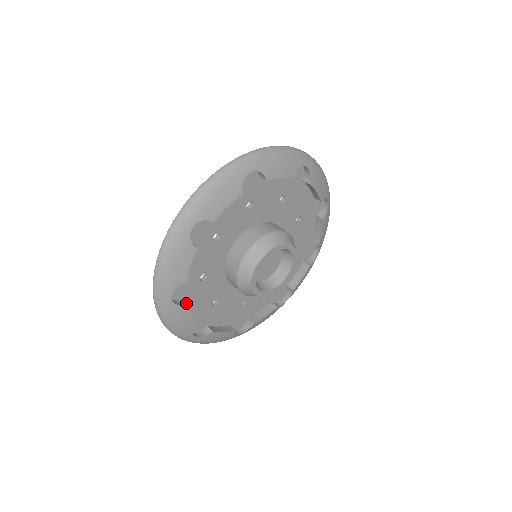
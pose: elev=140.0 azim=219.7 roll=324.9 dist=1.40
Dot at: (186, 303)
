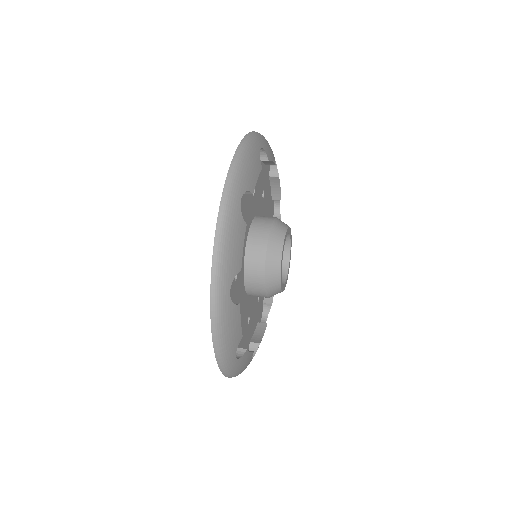
Dot at: occluded
